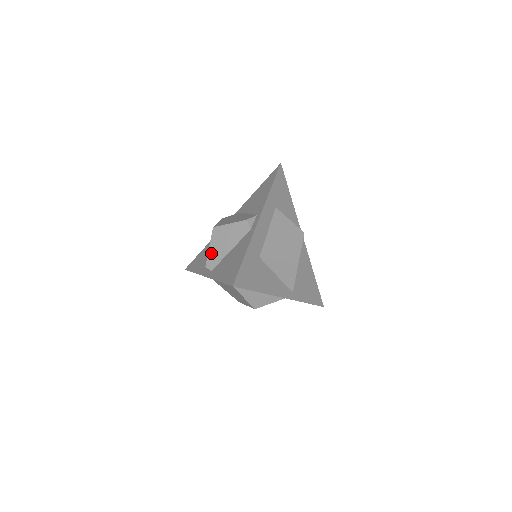
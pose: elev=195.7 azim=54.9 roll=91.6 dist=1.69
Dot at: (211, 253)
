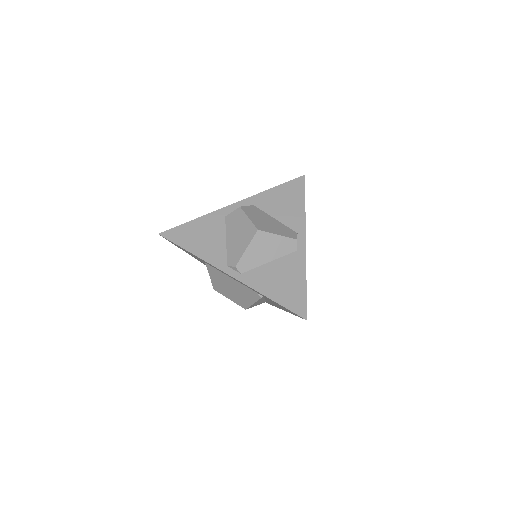
Dot at: (247, 255)
